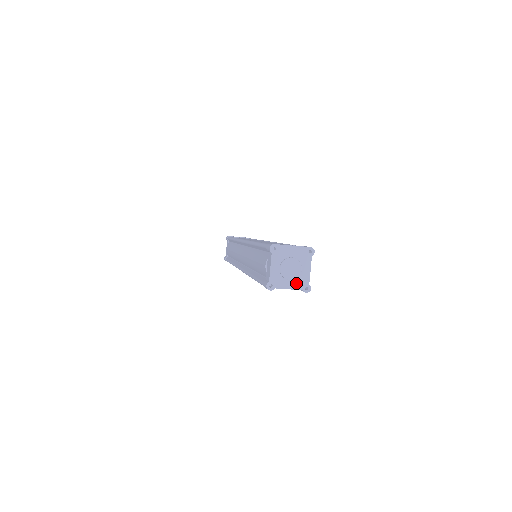
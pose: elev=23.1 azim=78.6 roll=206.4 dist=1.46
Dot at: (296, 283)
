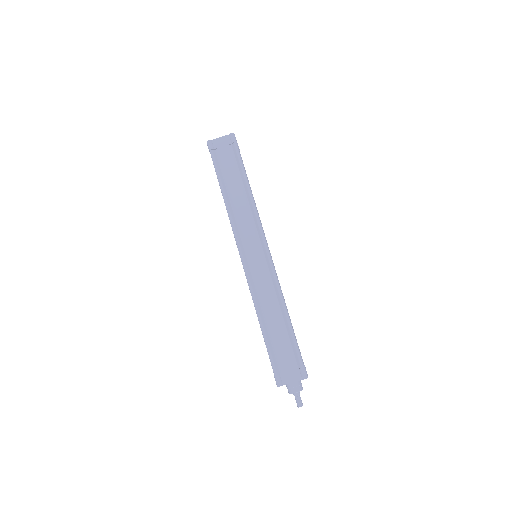
Dot at: (225, 138)
